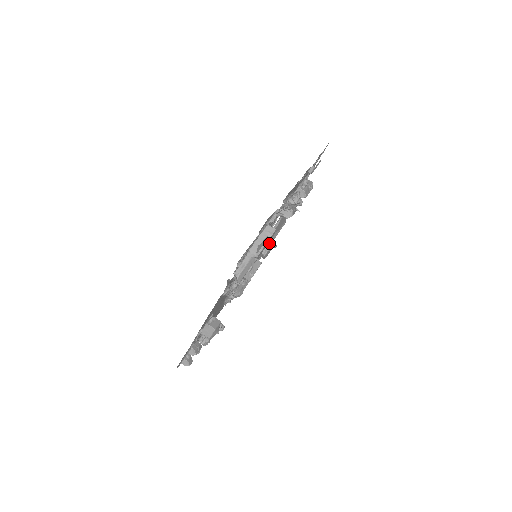
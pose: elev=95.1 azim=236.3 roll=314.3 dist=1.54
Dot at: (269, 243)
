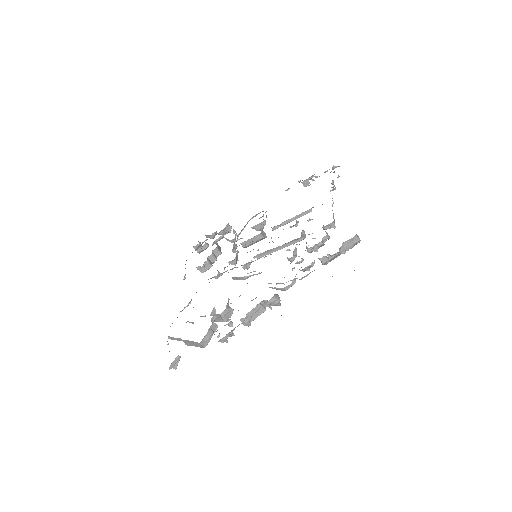
Dot at: (221, 319)
